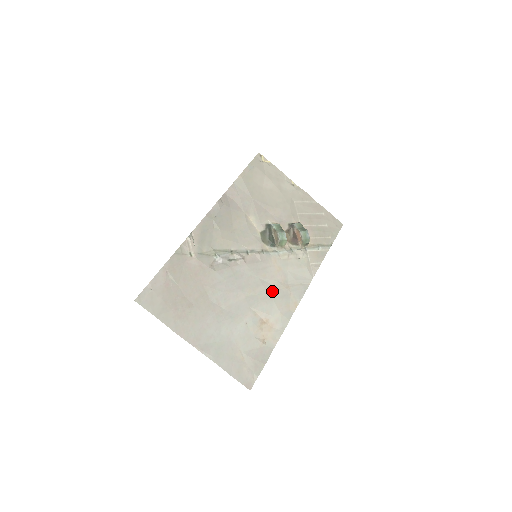
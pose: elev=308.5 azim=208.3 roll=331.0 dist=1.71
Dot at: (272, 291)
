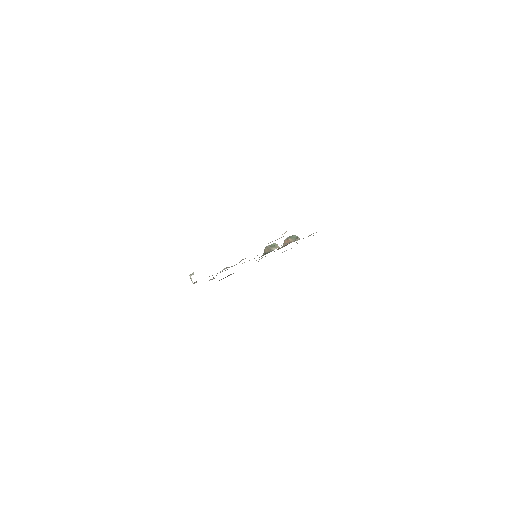
Dot at: occluded
